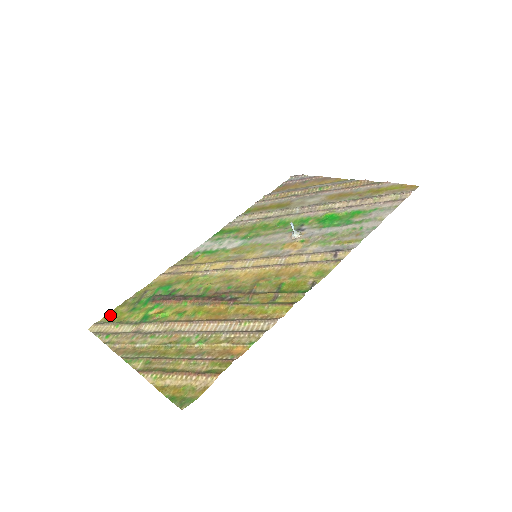
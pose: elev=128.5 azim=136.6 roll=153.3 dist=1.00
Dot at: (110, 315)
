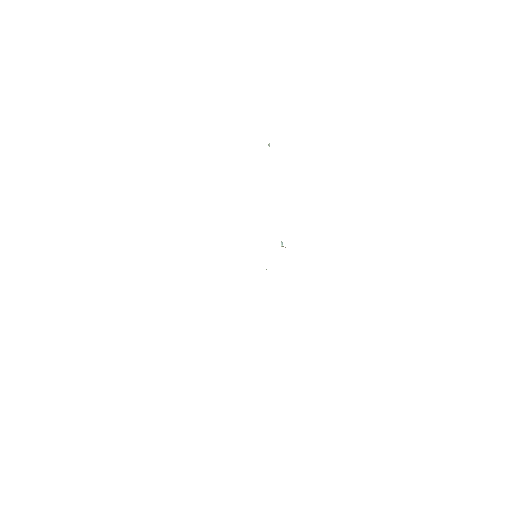
Dot at: occluded
